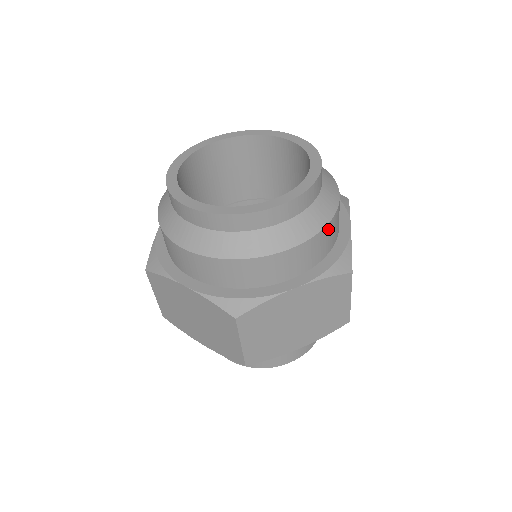
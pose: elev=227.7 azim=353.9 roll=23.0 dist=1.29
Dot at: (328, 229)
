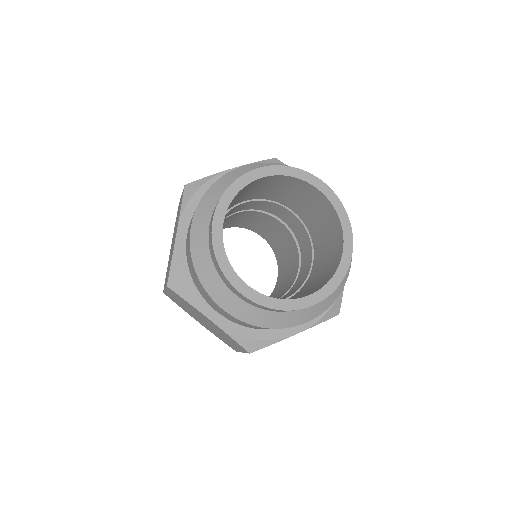
Dot at: occluded
